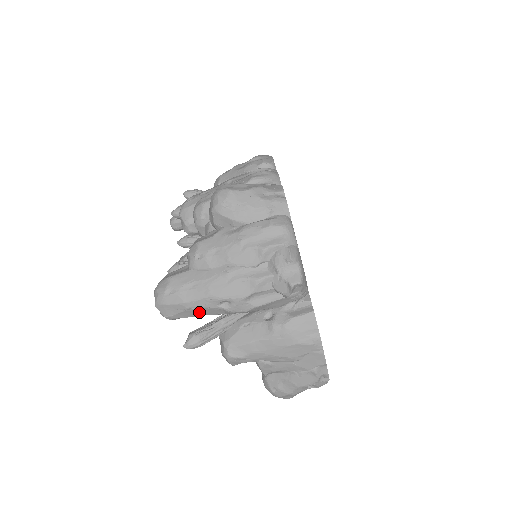
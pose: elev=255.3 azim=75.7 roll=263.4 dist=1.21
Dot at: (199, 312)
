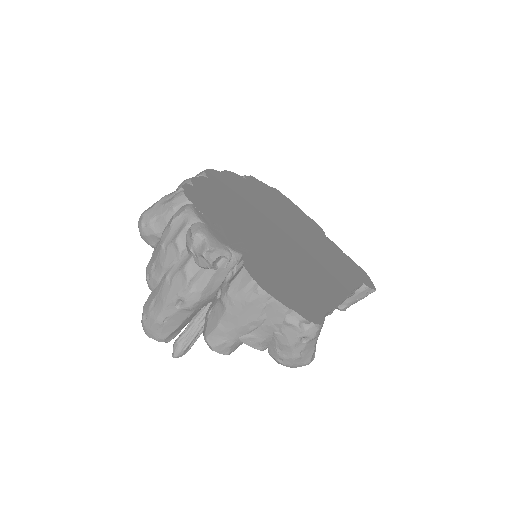
Dot at: (174, 322)
